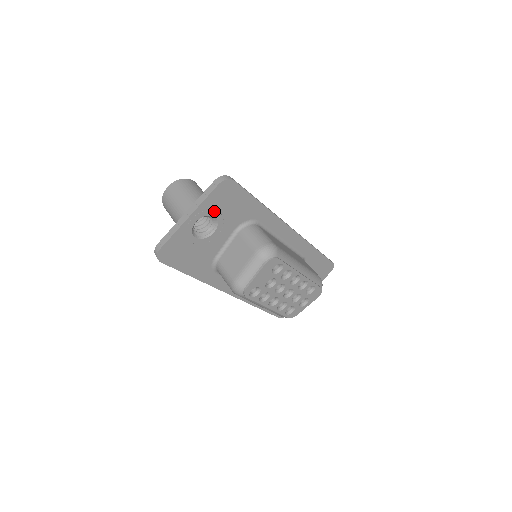
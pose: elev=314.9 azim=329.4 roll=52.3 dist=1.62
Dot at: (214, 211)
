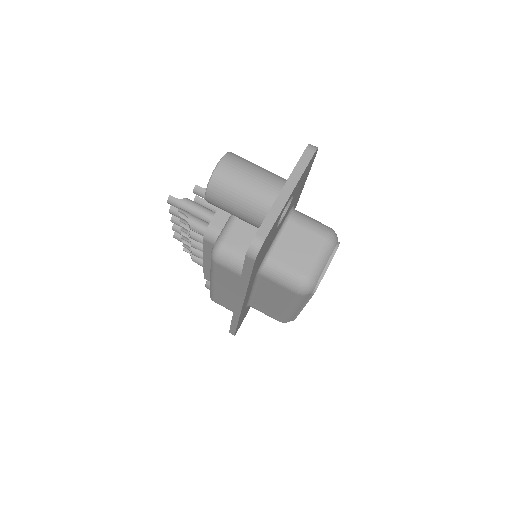
Dot at: (296, 189)
